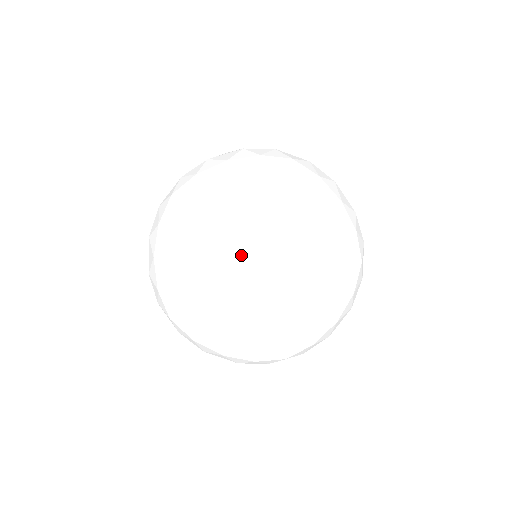
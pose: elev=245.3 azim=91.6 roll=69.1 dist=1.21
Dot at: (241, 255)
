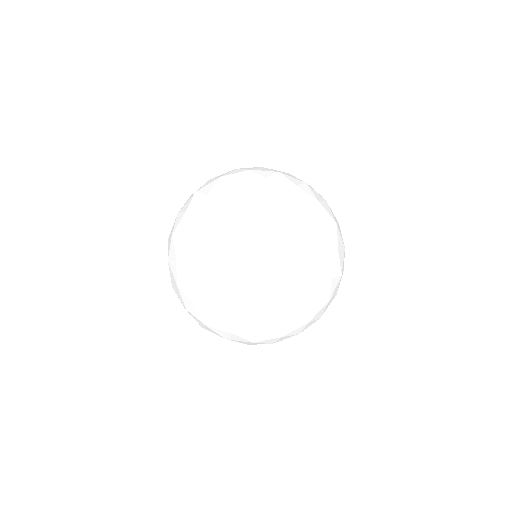
Dot at: occluded
